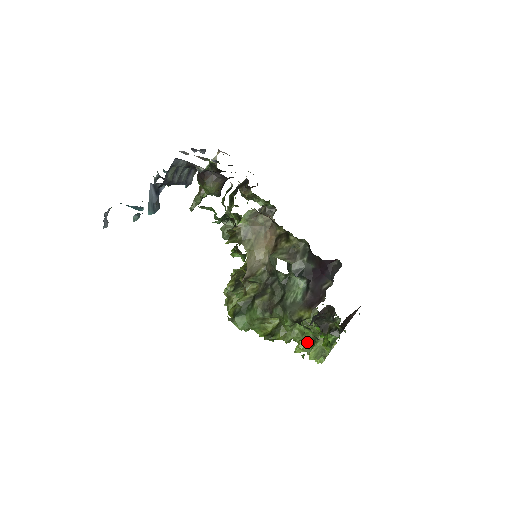
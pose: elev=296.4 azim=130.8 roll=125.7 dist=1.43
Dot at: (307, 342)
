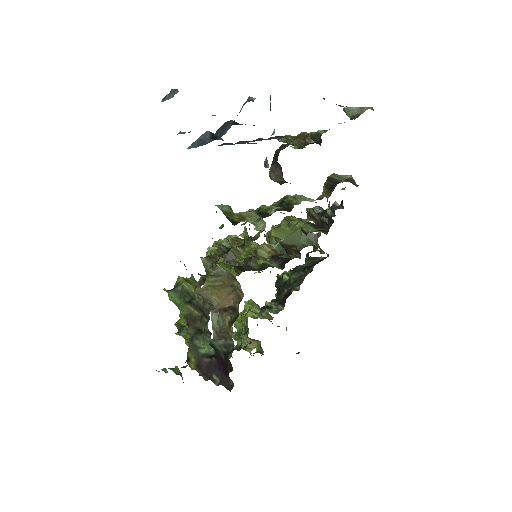
Dot at: (239, 326)
